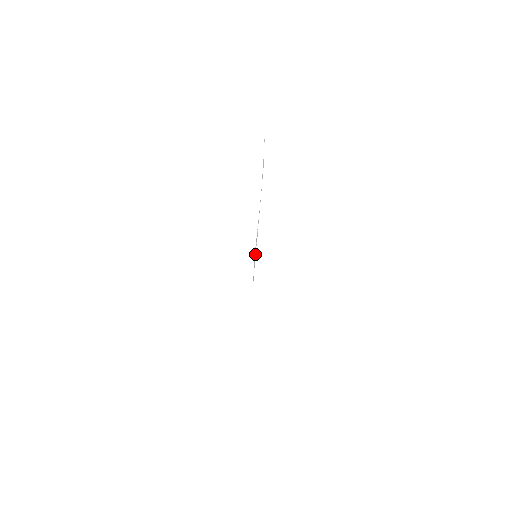
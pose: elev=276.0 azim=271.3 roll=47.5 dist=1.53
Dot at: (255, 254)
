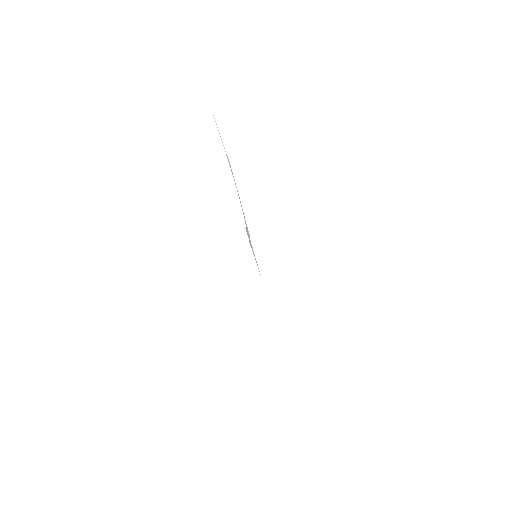
Dot at: (251, 245)
